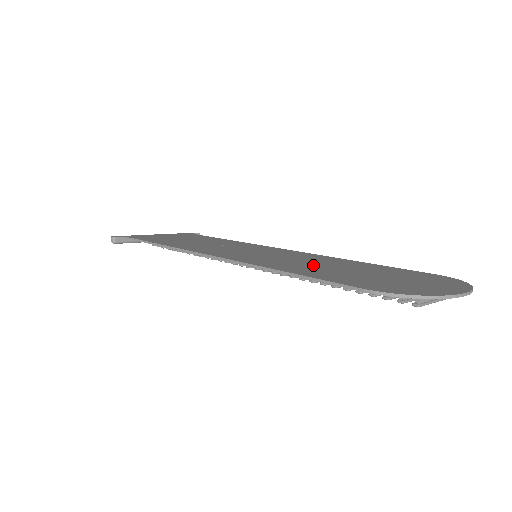
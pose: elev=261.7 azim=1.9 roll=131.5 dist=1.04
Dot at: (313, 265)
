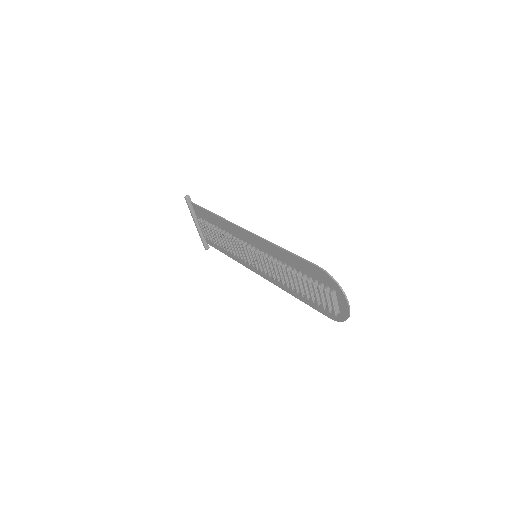
Dot at: occluded
